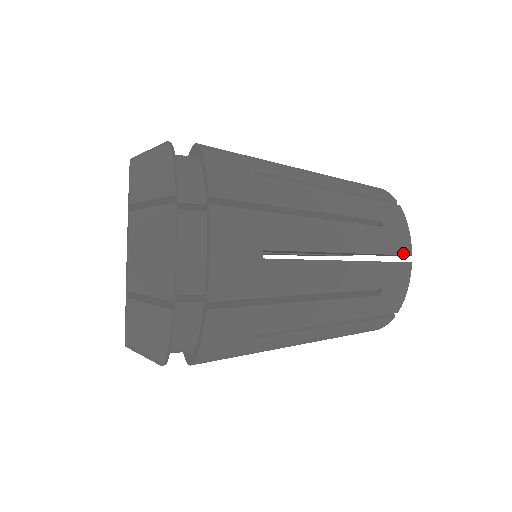
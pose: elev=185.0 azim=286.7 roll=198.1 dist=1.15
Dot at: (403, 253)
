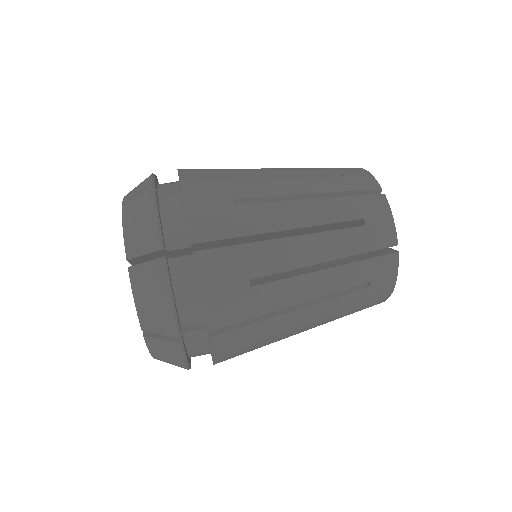
Dot at: (388, 245)
